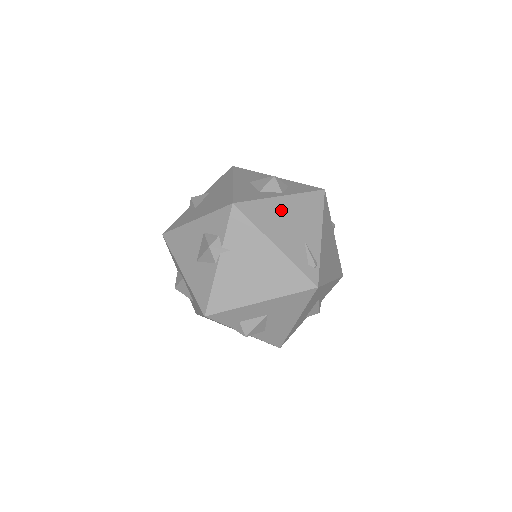
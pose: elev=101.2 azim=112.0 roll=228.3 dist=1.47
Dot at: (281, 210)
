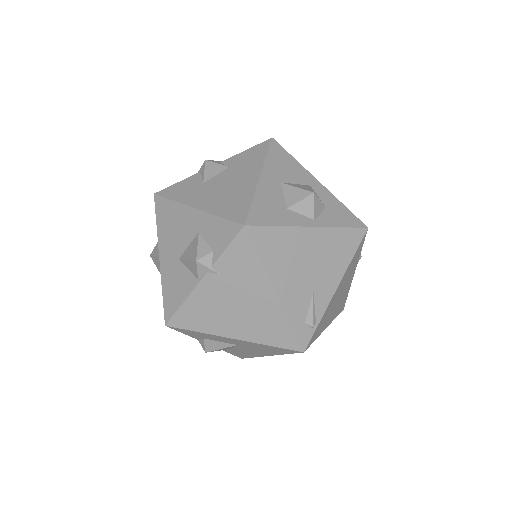
Dot at: (302, 246)
